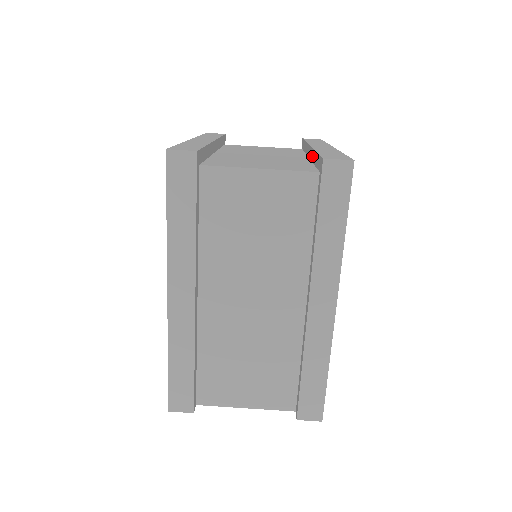
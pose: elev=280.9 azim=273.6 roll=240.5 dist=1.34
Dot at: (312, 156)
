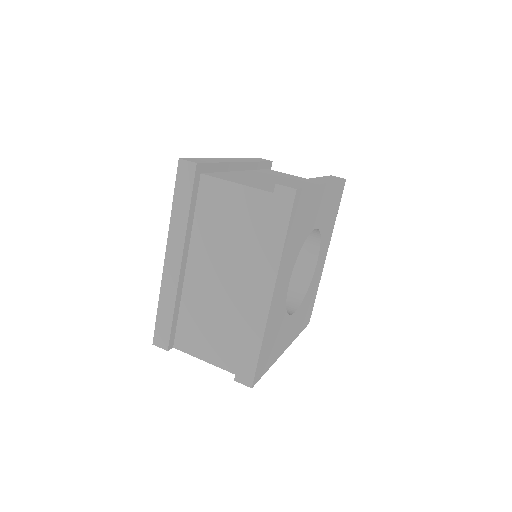
Dot at: occluded
